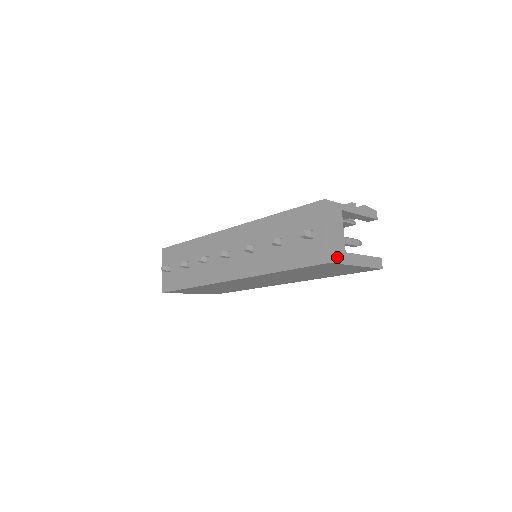
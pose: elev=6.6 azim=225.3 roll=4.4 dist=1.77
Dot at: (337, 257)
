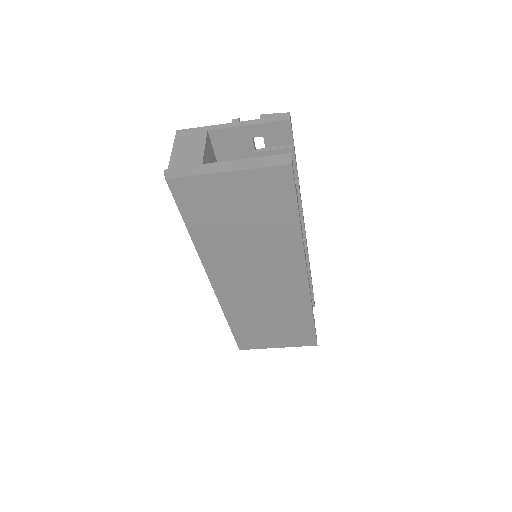
Dot at: (182, 172)
